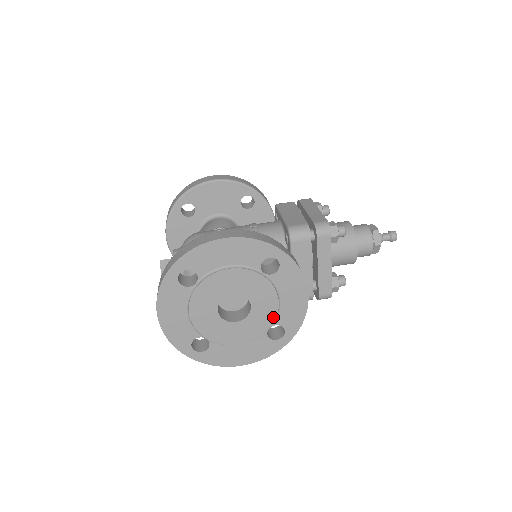
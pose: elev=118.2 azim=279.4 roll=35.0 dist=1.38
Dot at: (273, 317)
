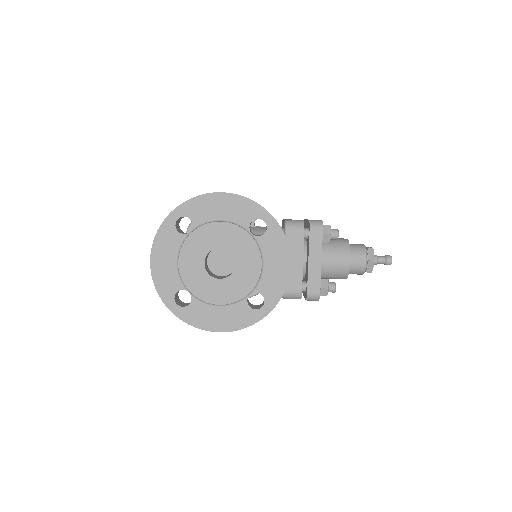
Dot at: (255, 281)
